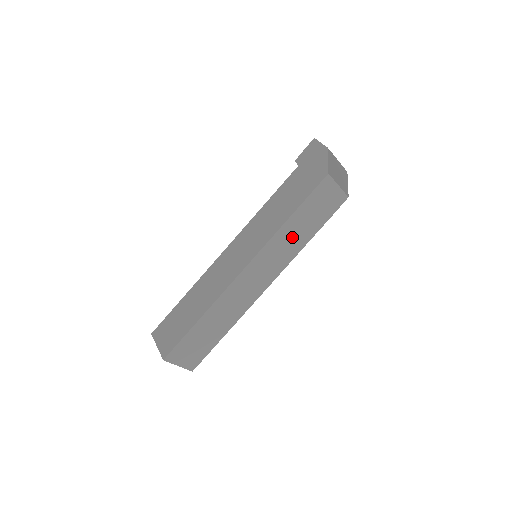
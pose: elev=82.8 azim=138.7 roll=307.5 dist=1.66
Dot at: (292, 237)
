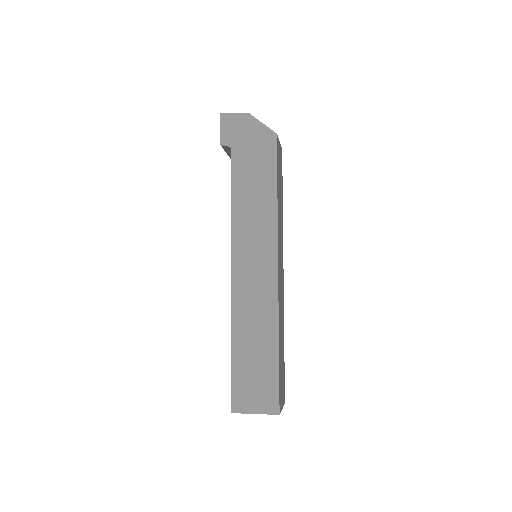
Dot at: (280, 213)
